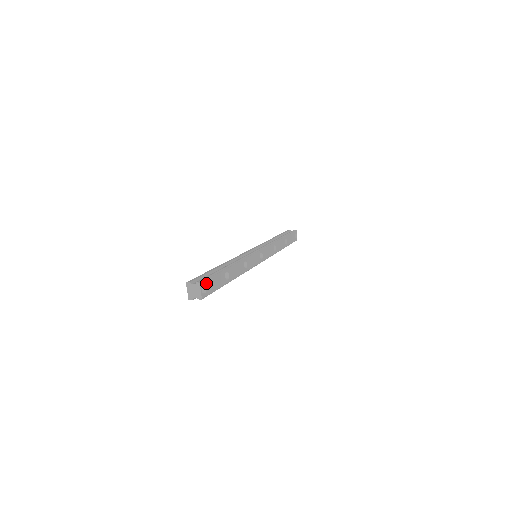
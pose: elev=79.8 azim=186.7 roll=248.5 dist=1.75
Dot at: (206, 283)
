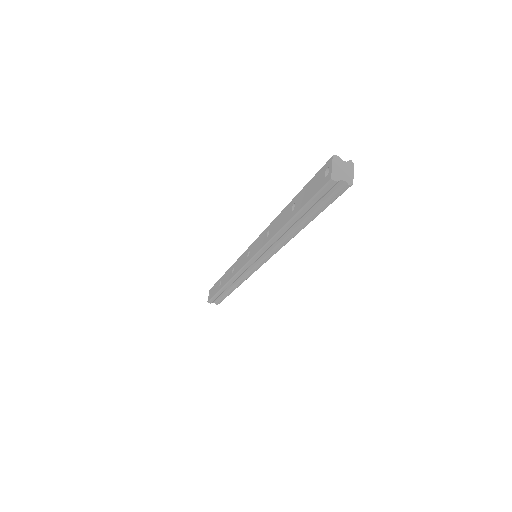
Dot at: occluded
